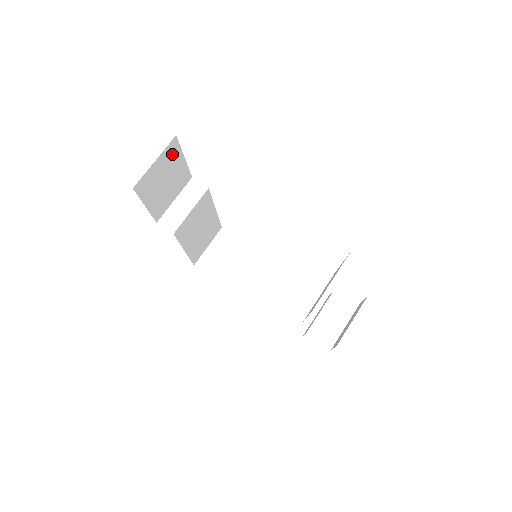
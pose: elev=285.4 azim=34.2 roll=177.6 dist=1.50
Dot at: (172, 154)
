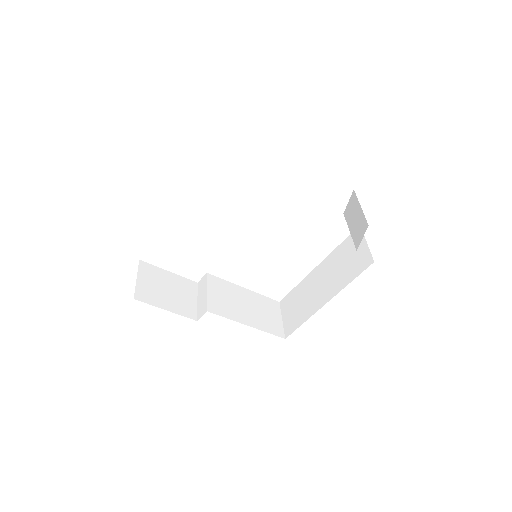
Dot at: (151, 272)
